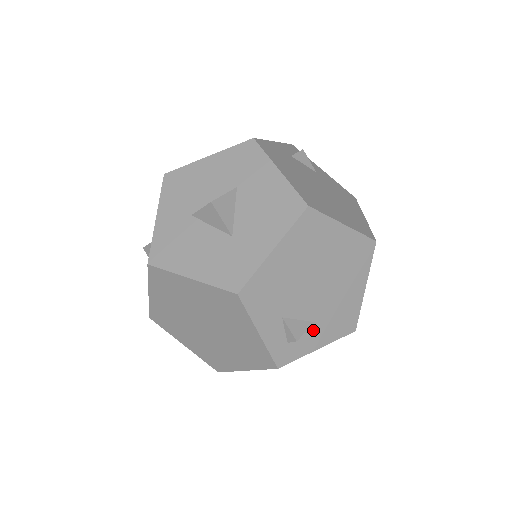
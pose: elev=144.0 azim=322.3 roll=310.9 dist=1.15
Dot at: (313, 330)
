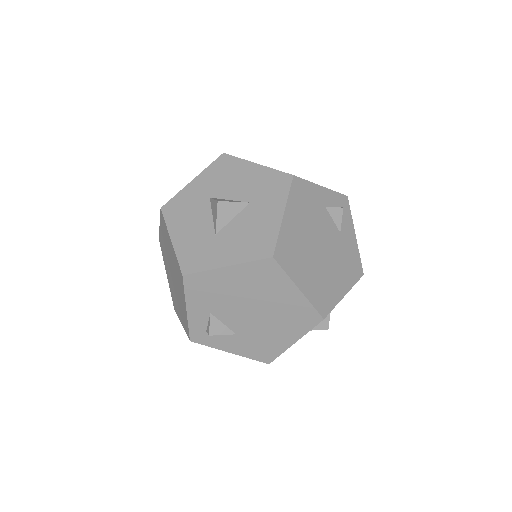
Dot at: (232, 338)
